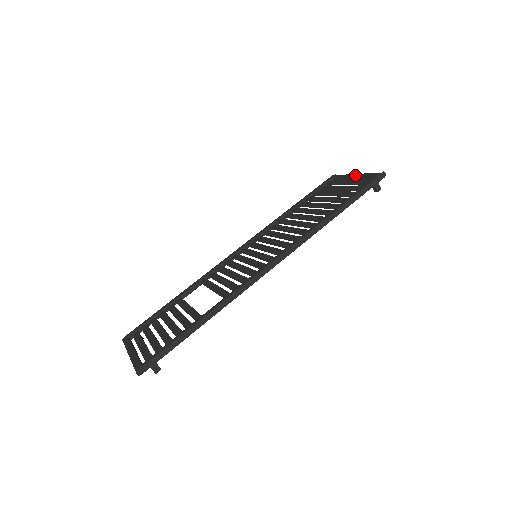
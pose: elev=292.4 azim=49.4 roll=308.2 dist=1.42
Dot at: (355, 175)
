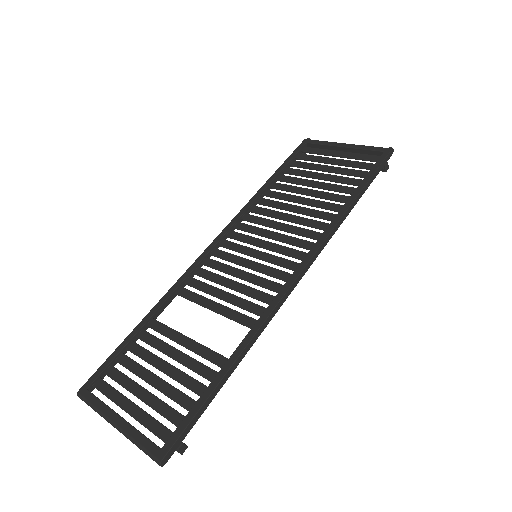
Dot at: (347, 145)
